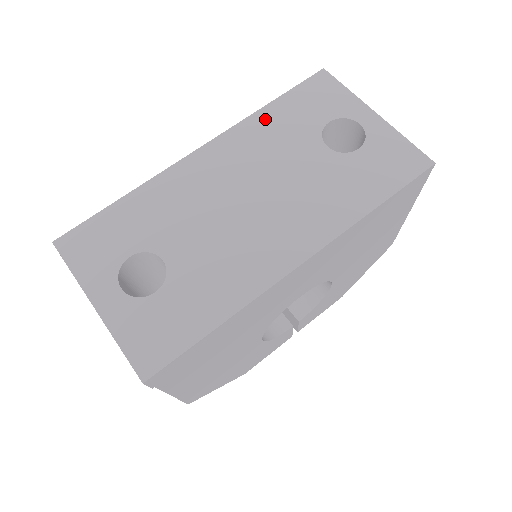
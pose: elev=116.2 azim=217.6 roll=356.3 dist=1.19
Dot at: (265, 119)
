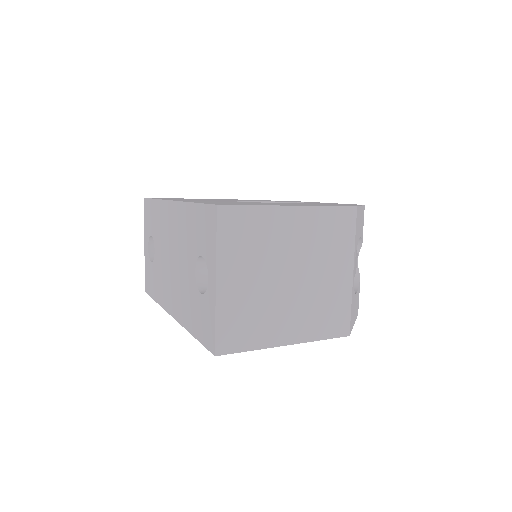
Dot at: (188, 214)
